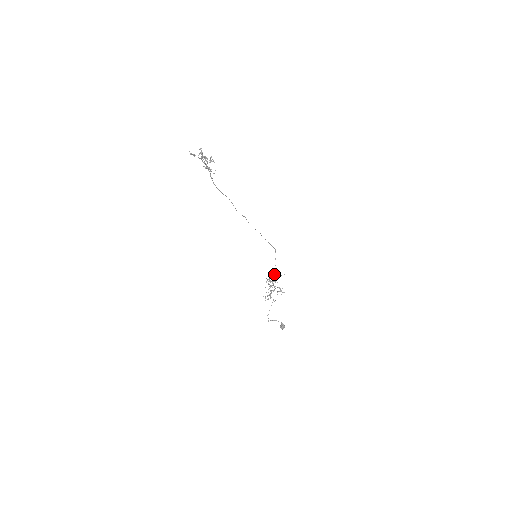
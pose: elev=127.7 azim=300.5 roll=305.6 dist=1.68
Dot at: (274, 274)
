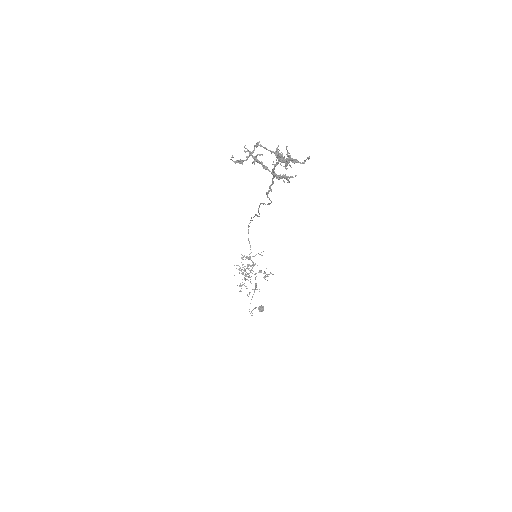
Dot at: occluded
